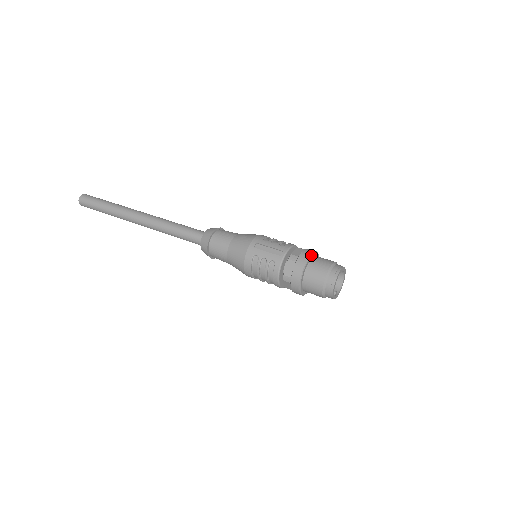
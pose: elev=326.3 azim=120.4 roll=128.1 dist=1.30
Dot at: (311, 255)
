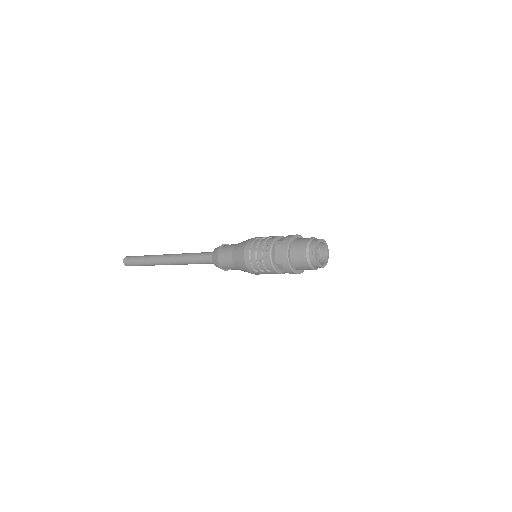
Dot at: occluded
